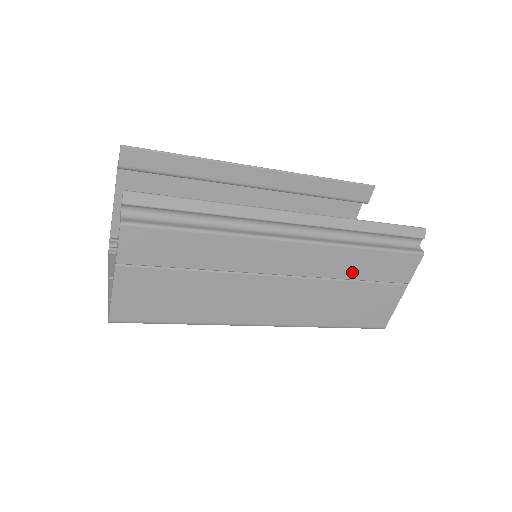
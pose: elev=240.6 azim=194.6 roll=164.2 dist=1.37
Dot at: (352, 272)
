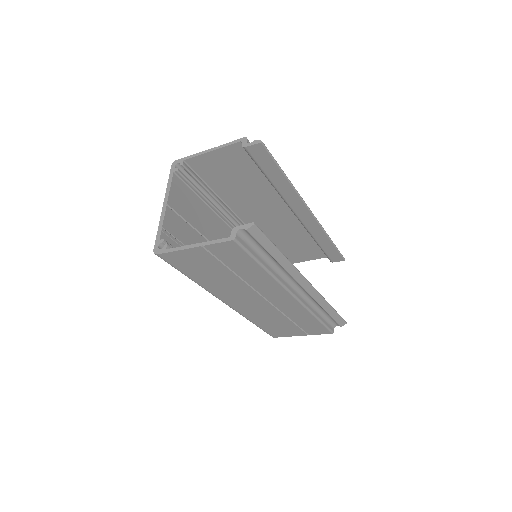
Dot at: (296, 318)
